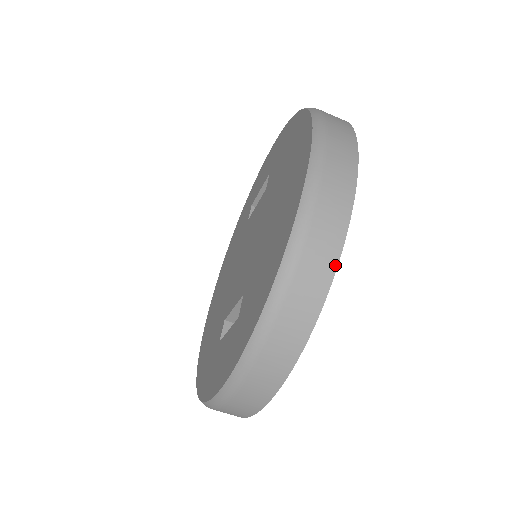
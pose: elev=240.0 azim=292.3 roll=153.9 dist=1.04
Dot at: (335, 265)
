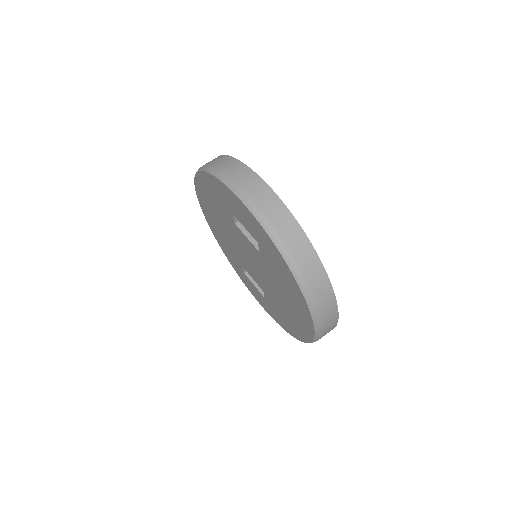
Dot at: occluded
